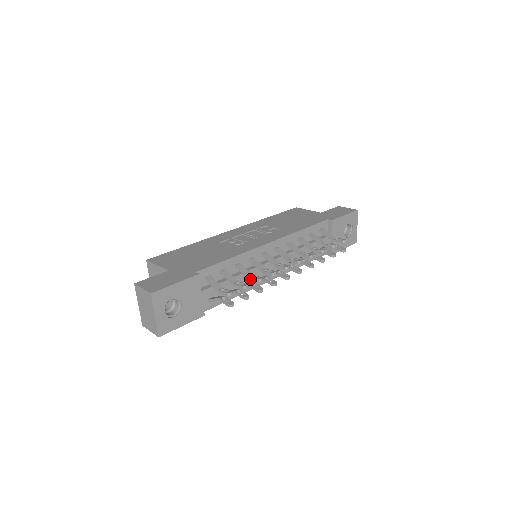
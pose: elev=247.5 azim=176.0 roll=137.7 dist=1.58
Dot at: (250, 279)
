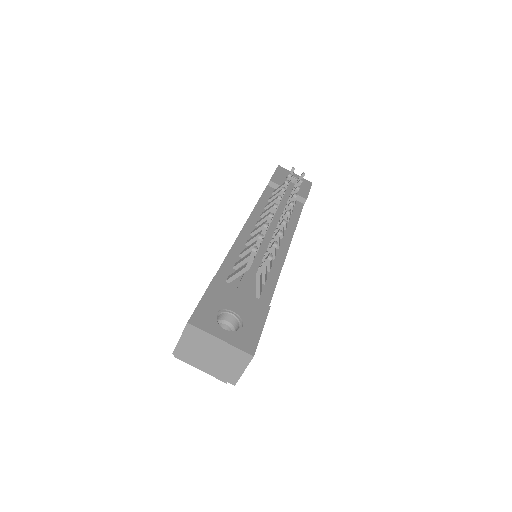
Dot at: occluded
